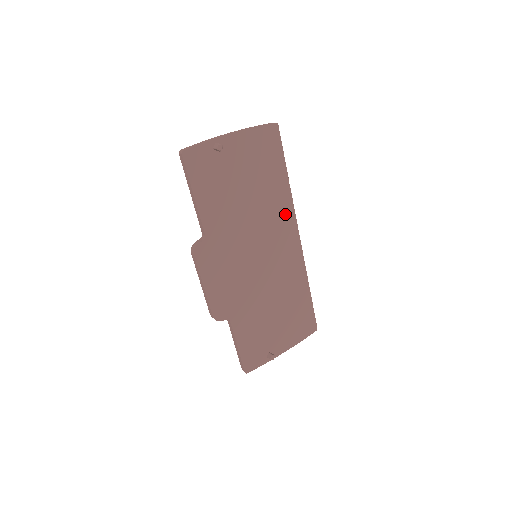
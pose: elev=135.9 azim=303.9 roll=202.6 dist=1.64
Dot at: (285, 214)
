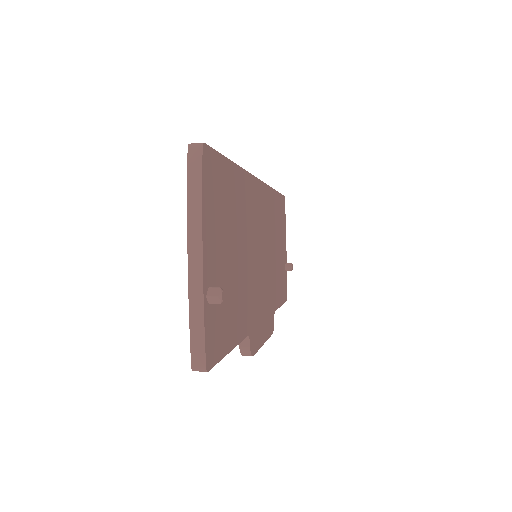
Dot at: (249, 192)
